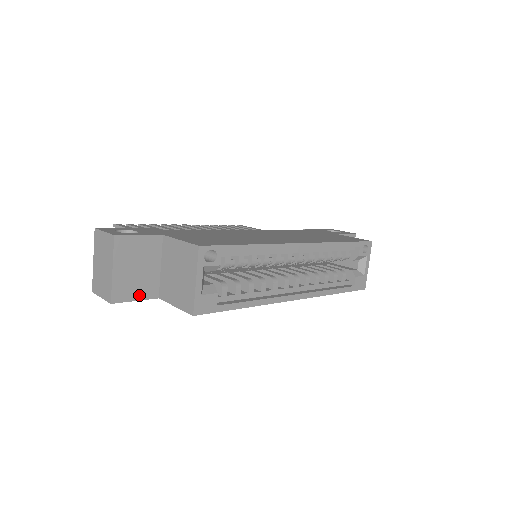
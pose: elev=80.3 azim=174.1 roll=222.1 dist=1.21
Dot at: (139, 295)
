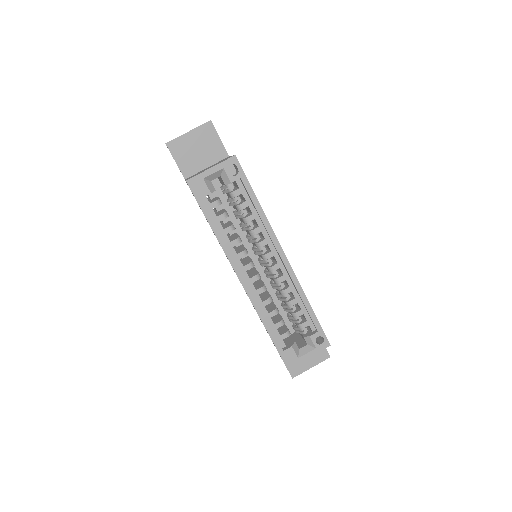
Dot at: (180, 162)
